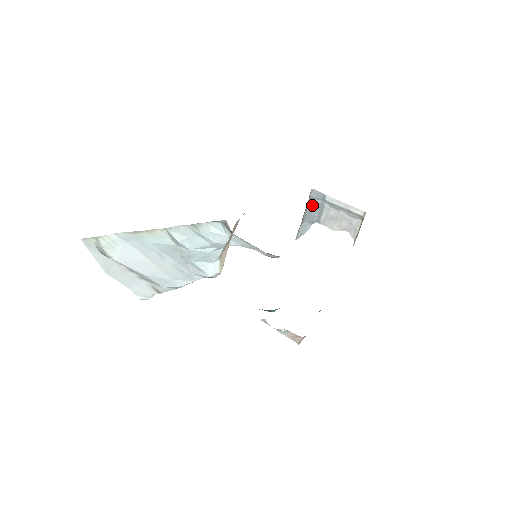
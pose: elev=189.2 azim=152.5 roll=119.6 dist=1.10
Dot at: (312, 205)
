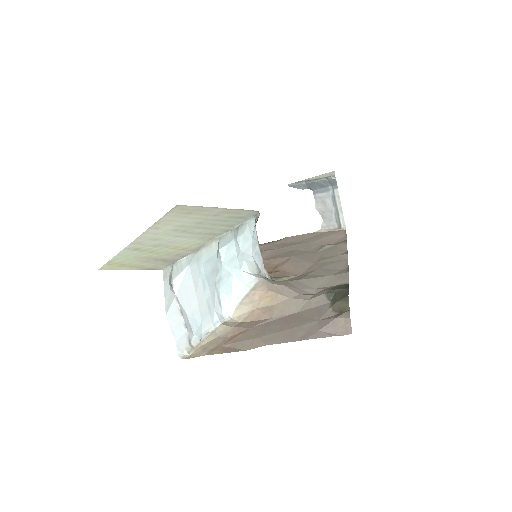
Dot at: (323, 182)
